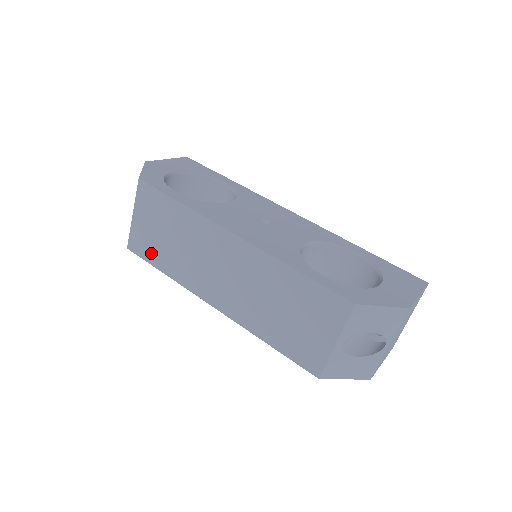
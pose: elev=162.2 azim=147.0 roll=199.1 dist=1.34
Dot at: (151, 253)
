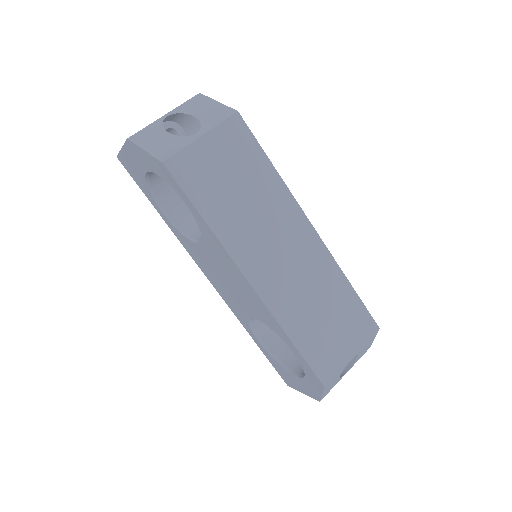
Dot at: (200, 189)
